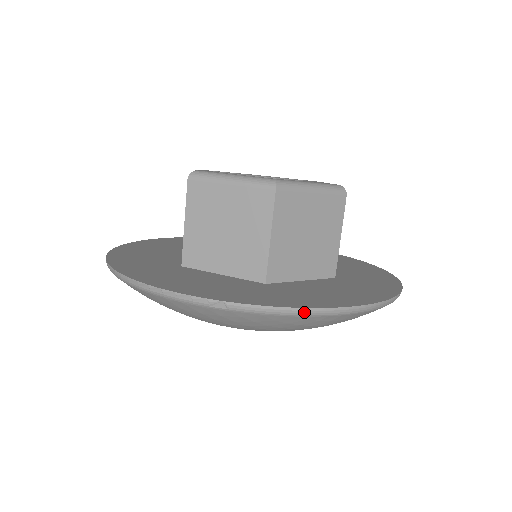
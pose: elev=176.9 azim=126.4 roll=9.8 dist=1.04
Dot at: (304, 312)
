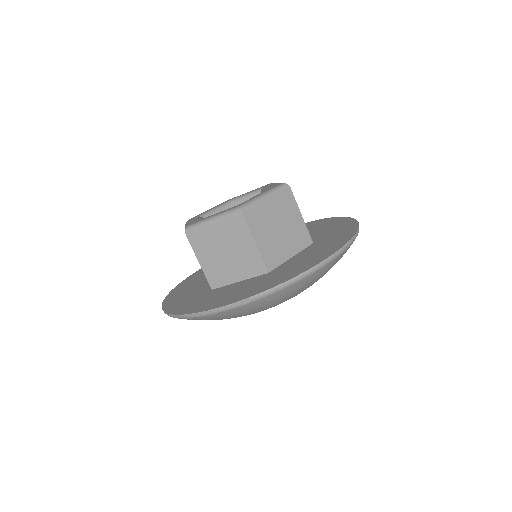
Dot at: (297, 279)
